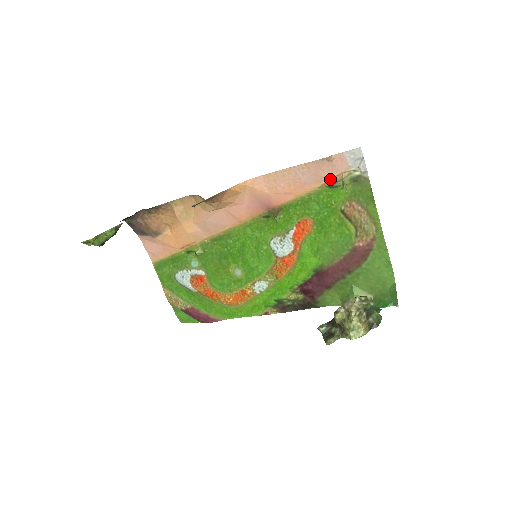
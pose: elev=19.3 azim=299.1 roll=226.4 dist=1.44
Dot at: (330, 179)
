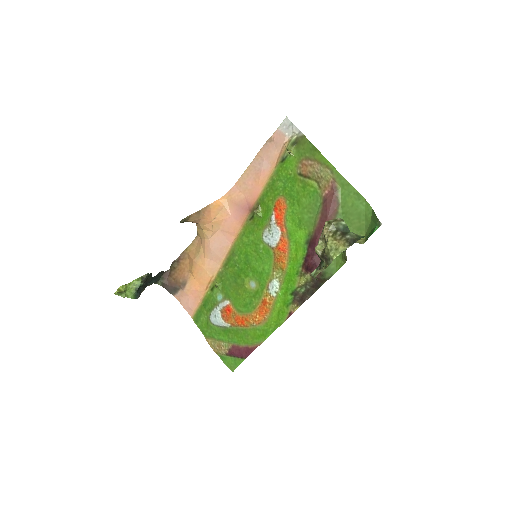
Dot at: (279, 155)
